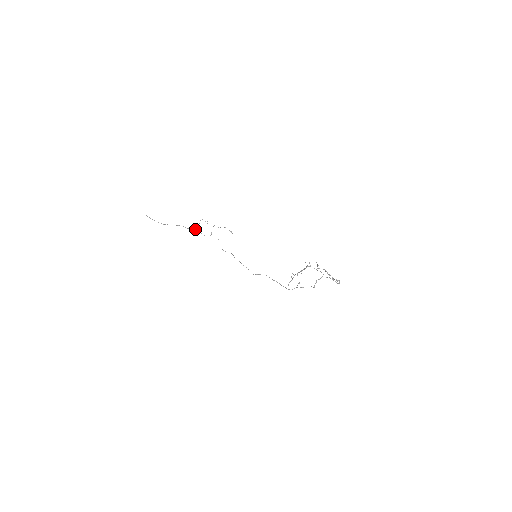
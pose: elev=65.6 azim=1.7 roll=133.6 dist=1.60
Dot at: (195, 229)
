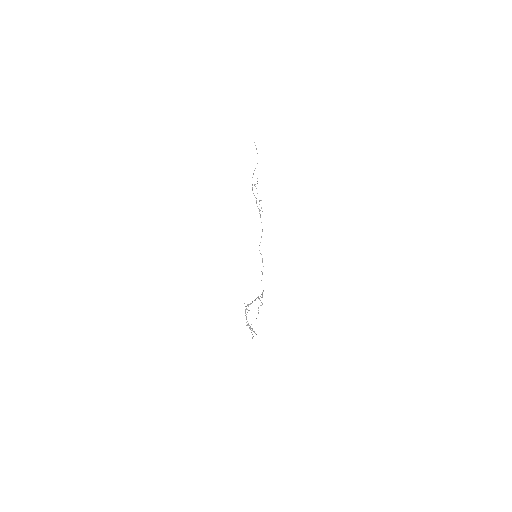
Dot at: occluded
